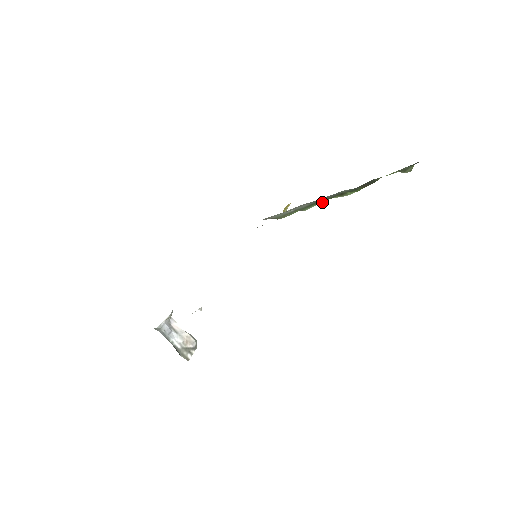
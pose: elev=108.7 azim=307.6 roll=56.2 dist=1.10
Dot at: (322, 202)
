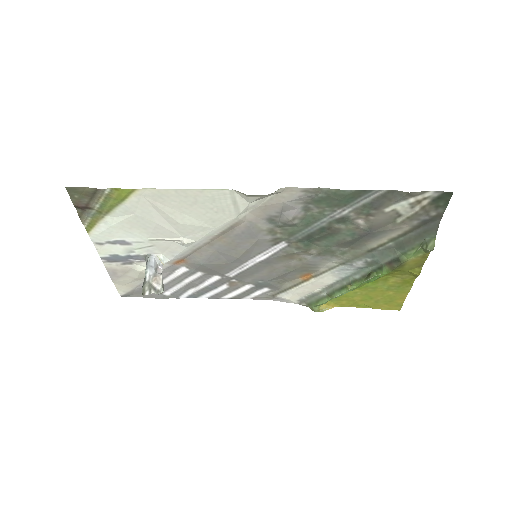
Dot at: (351, 286)
